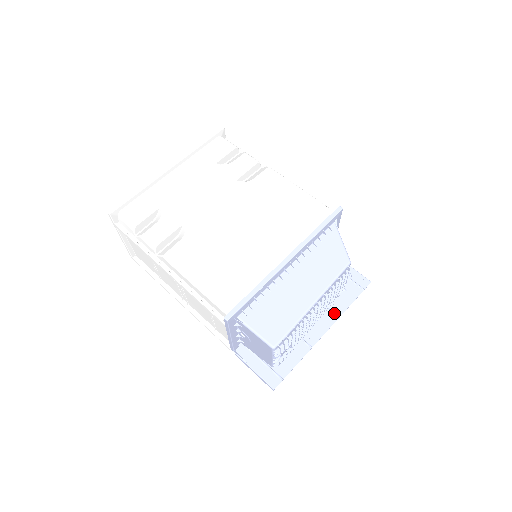
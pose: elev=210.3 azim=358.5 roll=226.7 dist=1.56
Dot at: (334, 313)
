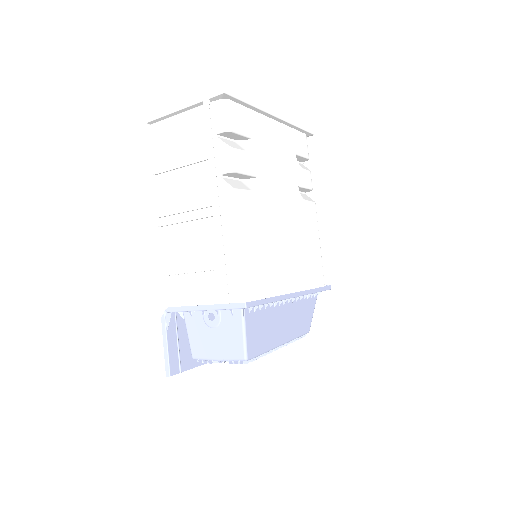
Dot at: occluded
